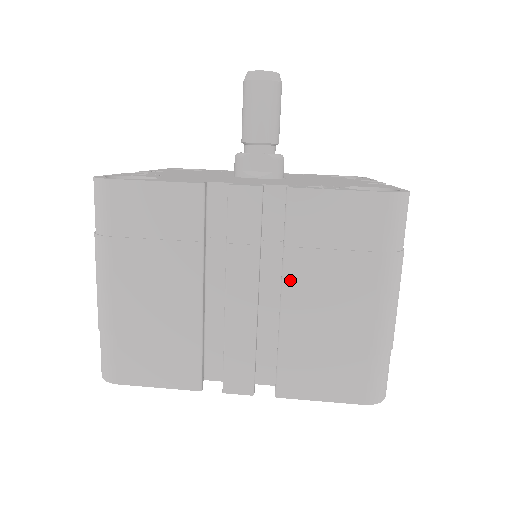
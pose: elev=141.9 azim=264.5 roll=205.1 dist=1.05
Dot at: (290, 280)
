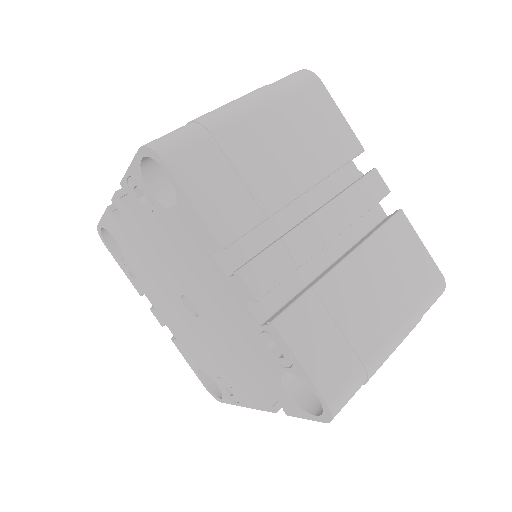
Dot at: occluded
